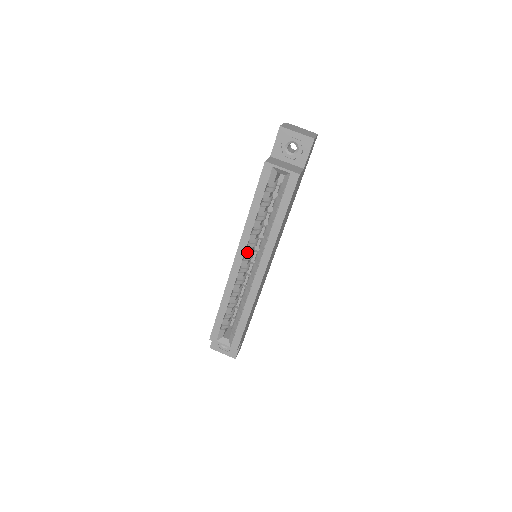
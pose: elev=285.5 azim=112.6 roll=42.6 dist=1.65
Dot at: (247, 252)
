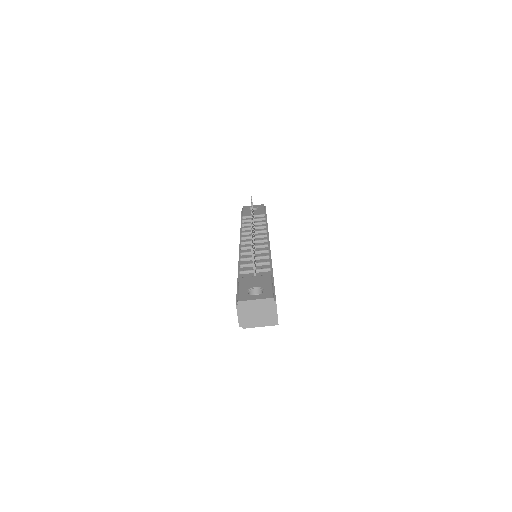
Dot at: occluded
